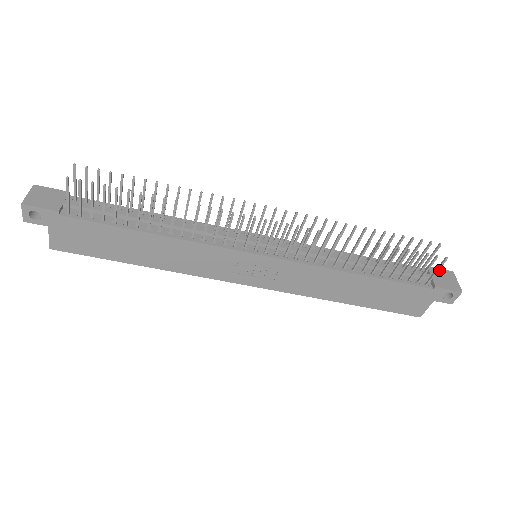
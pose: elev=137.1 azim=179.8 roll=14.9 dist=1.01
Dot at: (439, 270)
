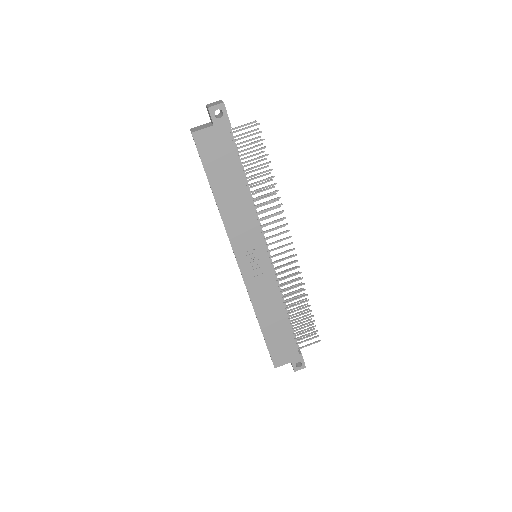
Dot at: occluded
